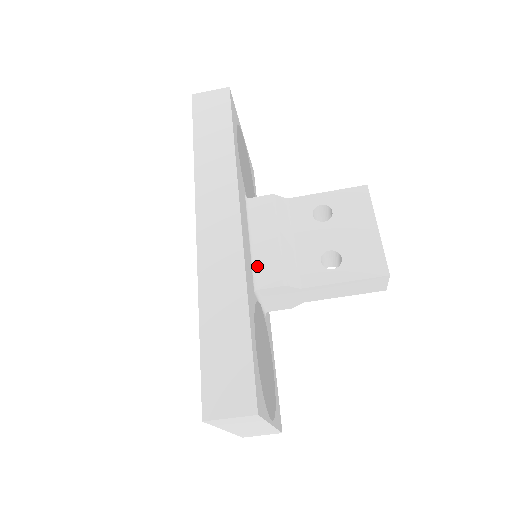
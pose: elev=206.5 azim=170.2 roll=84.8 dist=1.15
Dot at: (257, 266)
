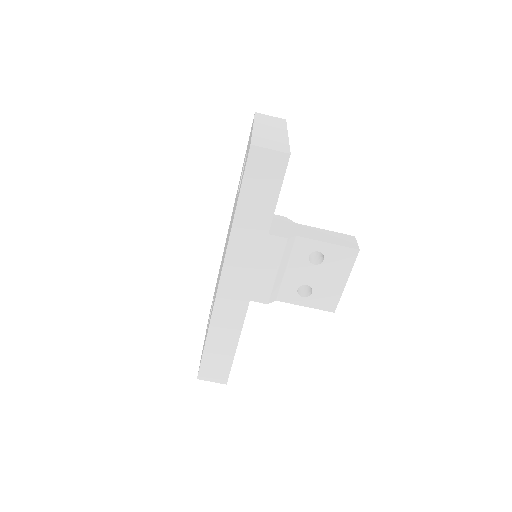
Dot at: (254, 286)
